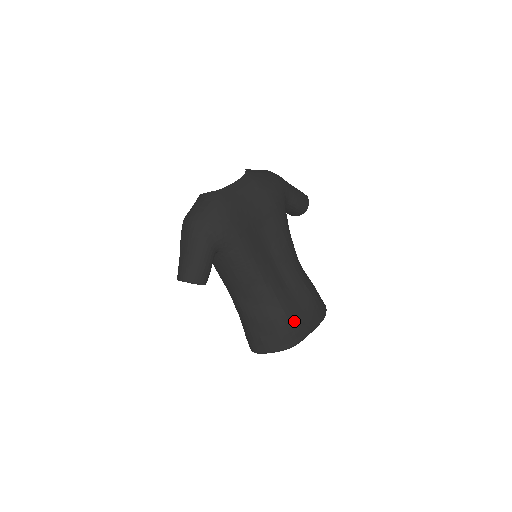
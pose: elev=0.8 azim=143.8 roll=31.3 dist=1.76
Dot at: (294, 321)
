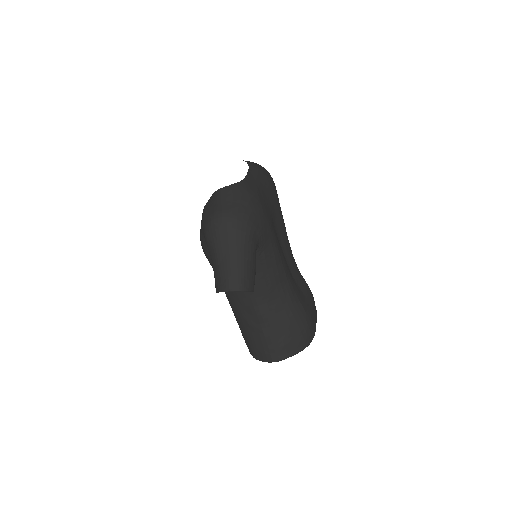
Dot at: (310, 315)
